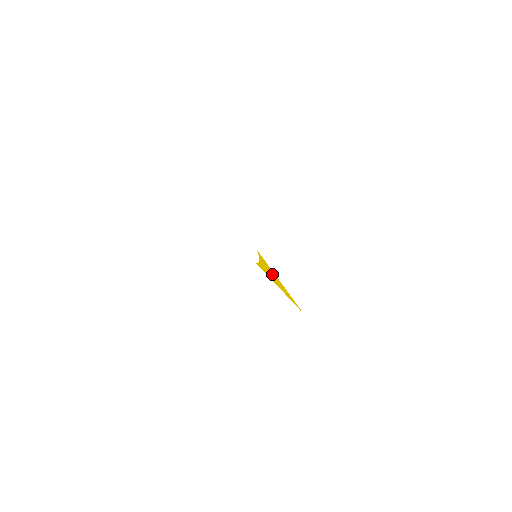
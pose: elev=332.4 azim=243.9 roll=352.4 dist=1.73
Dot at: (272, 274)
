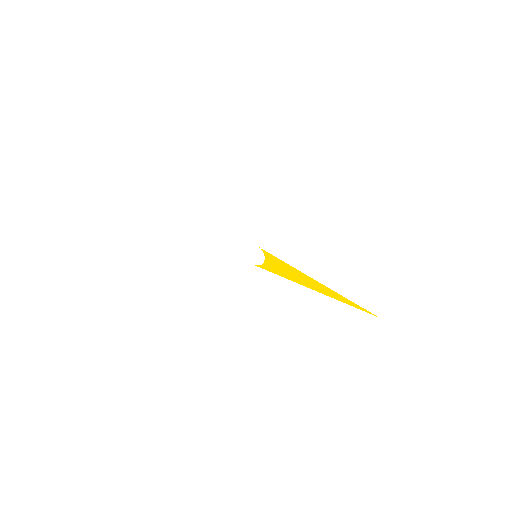
Dot at: (301, 276)
